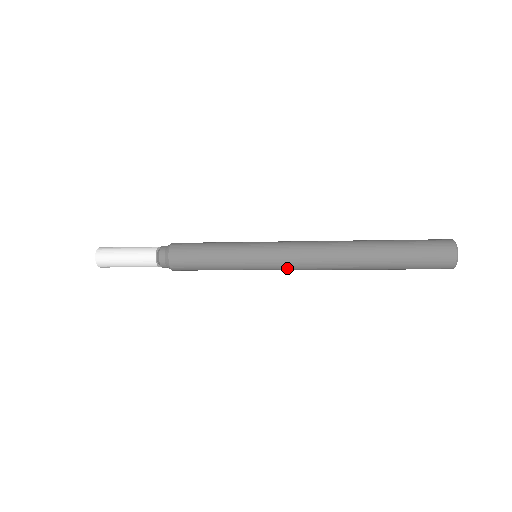
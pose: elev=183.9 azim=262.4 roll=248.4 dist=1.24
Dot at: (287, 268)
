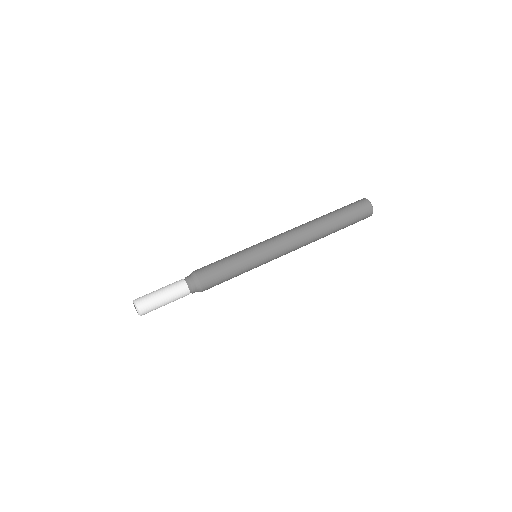
Dot at: occluded
